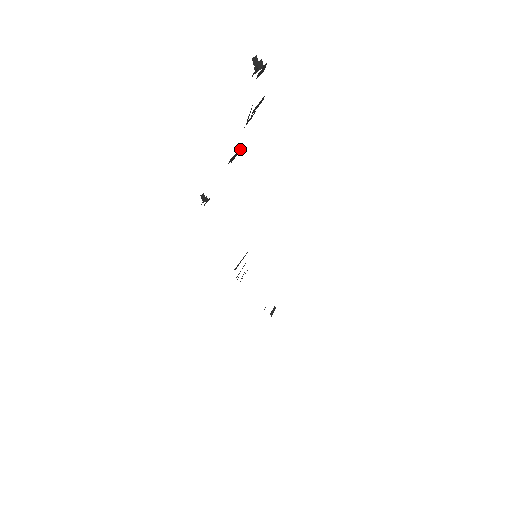
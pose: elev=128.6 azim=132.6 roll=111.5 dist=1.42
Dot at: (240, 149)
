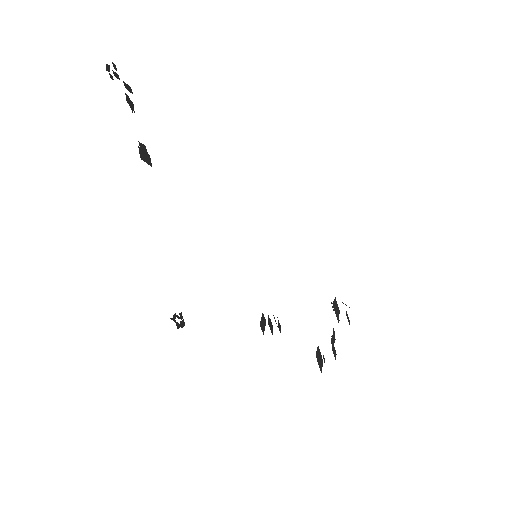
Dot at: (146, 152)
